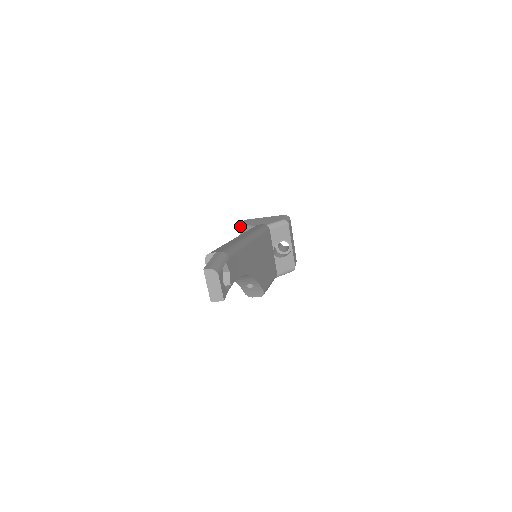
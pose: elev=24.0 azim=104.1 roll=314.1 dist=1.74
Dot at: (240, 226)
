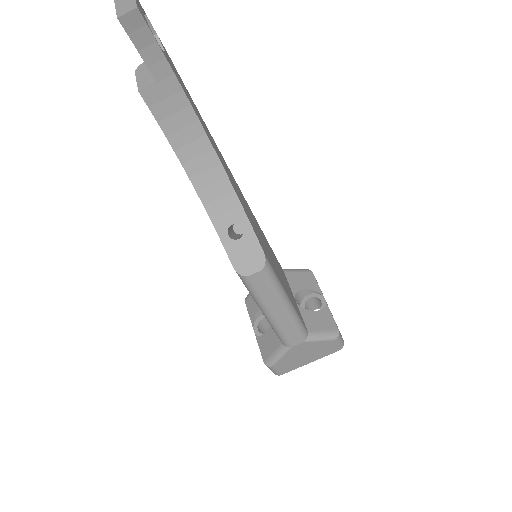
Dot at: (246, 297)
